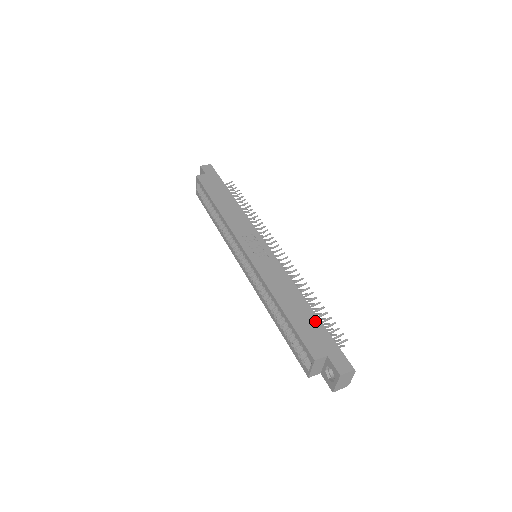
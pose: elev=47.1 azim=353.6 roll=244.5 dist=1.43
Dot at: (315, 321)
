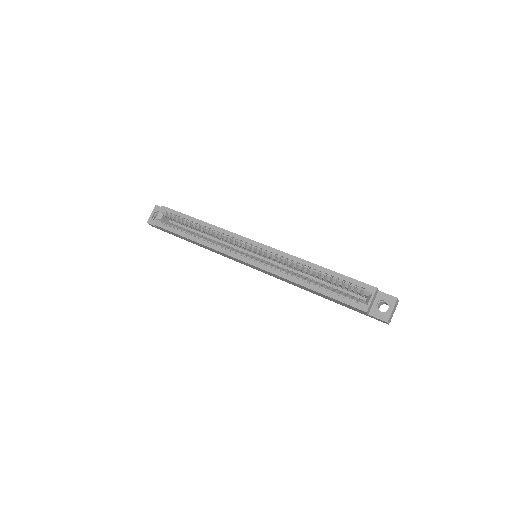
Dot at: occluded
